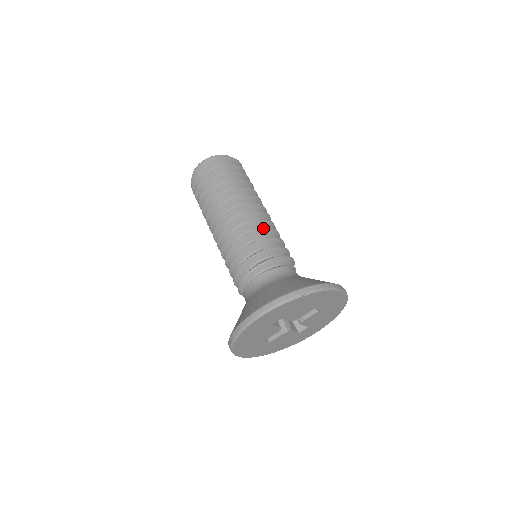
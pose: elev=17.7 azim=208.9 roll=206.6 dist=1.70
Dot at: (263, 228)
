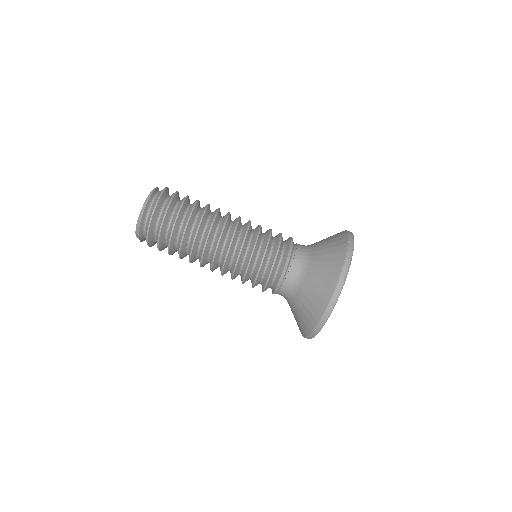
Dot at: occluded
